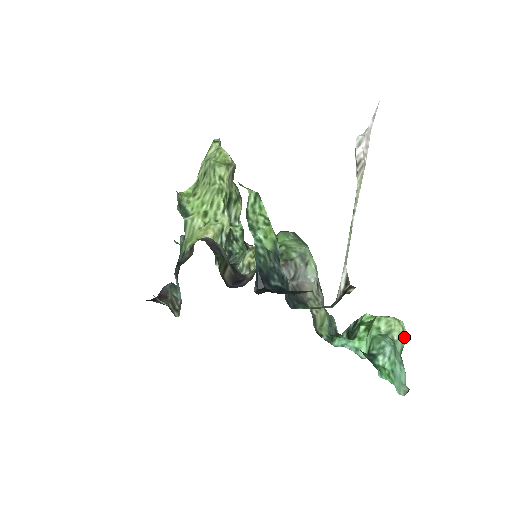
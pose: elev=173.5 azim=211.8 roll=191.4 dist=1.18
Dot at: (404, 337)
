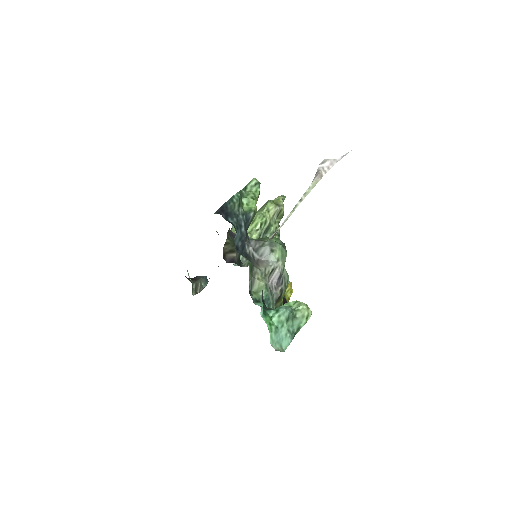
Dot at: (305, 320)
